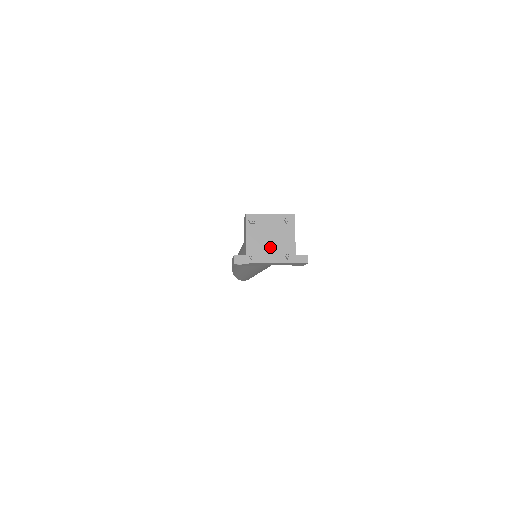
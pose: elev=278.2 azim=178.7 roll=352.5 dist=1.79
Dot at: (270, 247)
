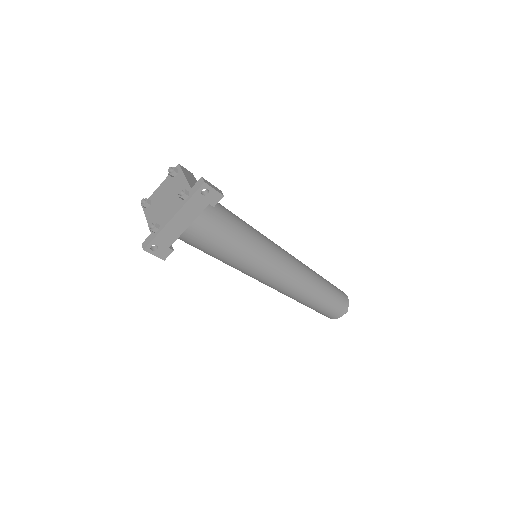
Dot at: (167, 207)
